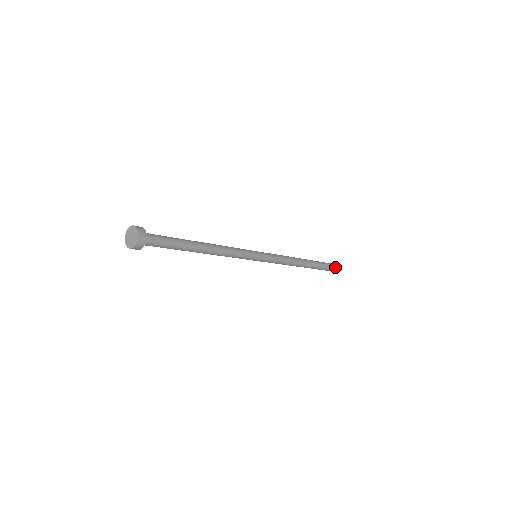
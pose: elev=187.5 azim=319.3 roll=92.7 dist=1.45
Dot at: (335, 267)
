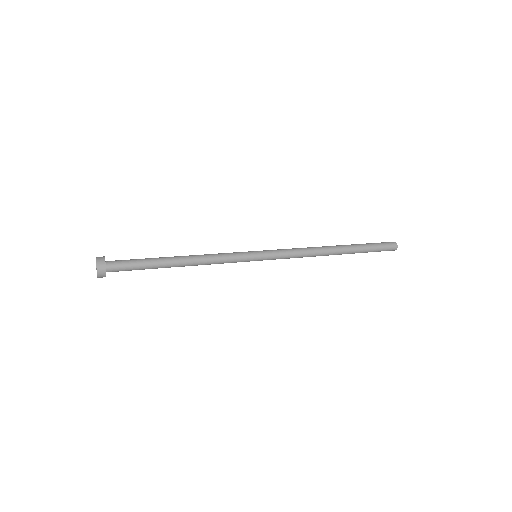
Dot at: (384, 244)
